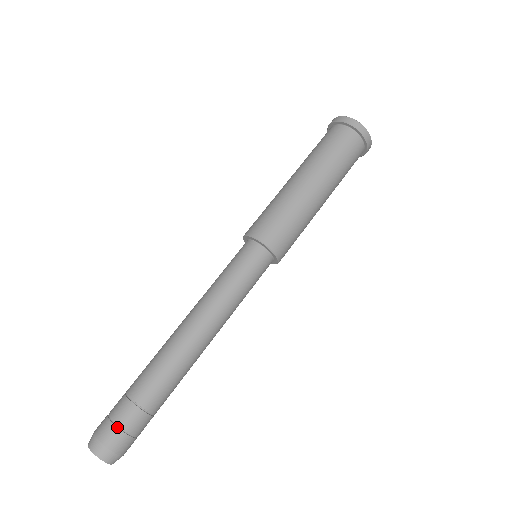
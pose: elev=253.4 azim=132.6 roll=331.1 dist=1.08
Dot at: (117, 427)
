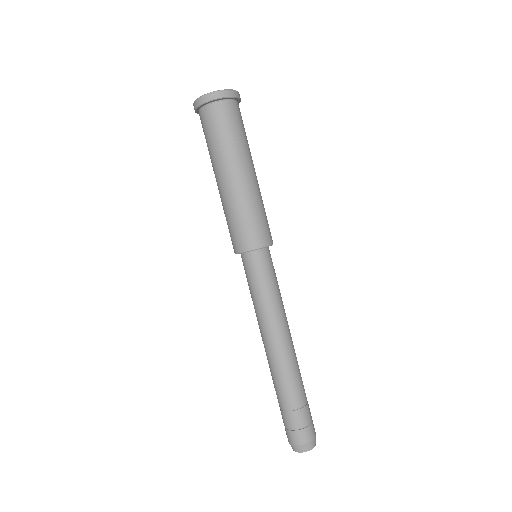
Dot at: (295, 431)
